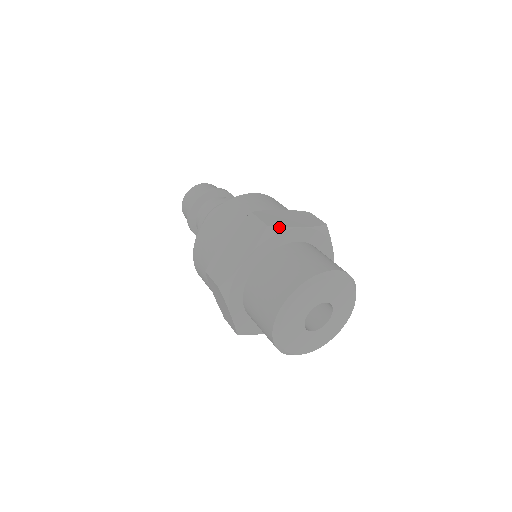
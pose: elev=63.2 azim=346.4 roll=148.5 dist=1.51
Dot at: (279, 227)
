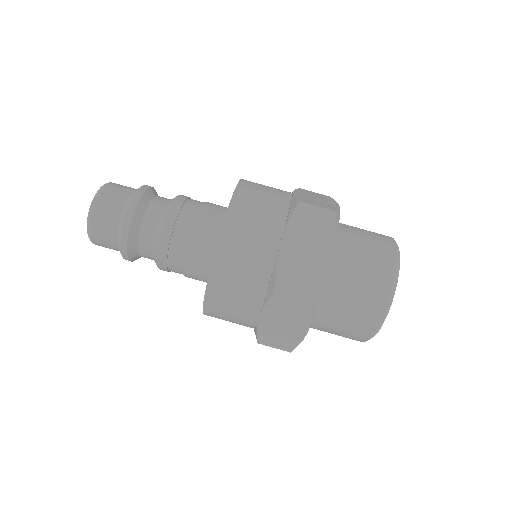
Dot at: (321, 289)
